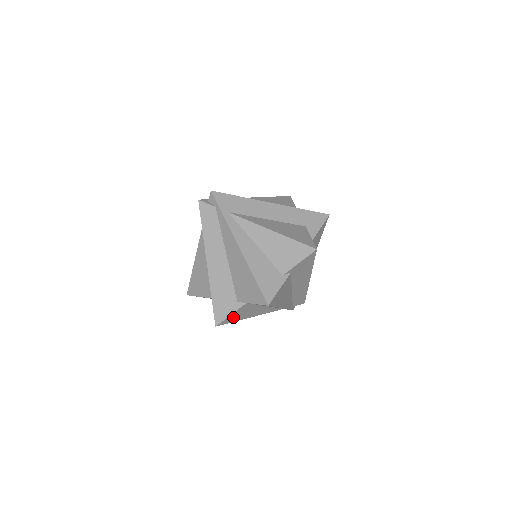
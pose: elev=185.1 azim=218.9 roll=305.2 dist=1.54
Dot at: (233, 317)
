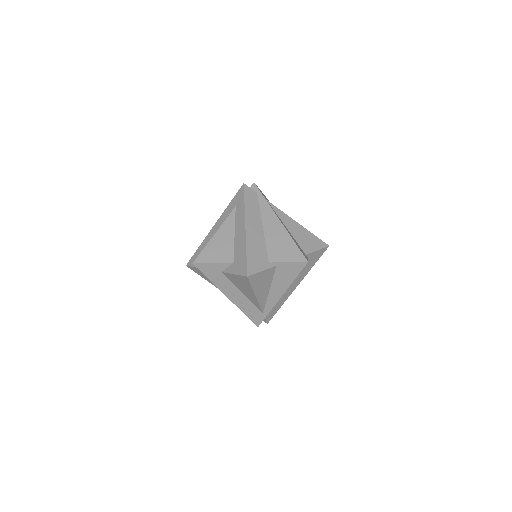
Dot at: (258, 278)
